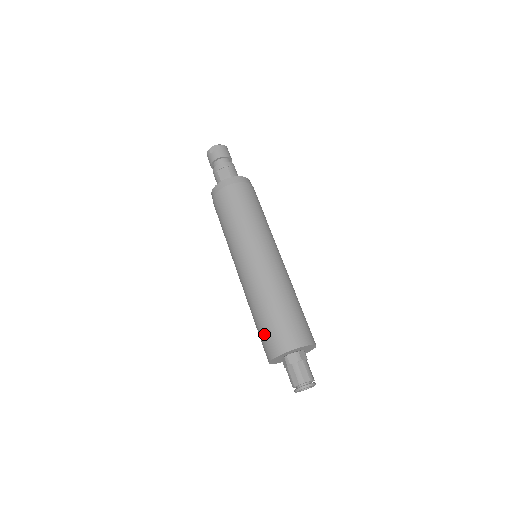
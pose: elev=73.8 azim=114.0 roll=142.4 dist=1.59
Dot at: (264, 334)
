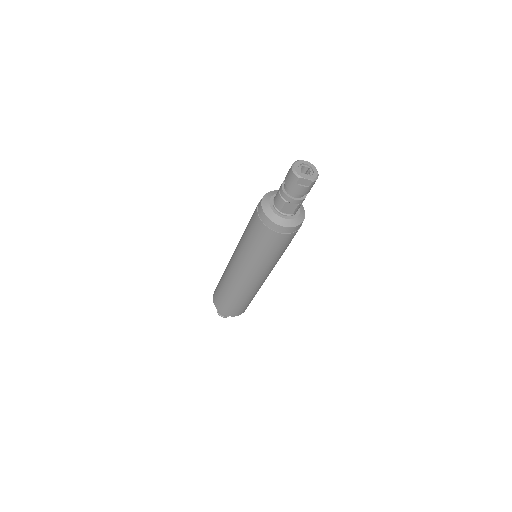
Dot at: (222, 301)
